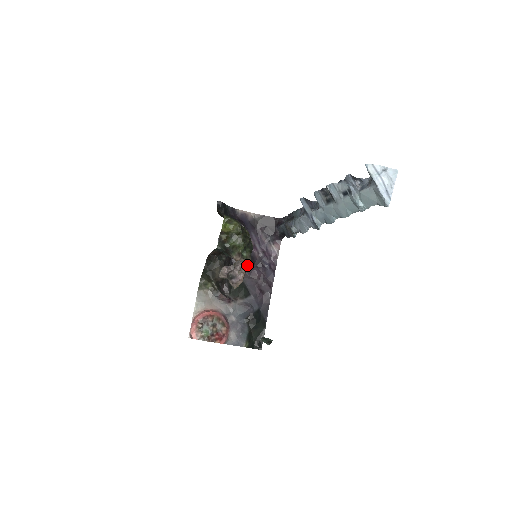
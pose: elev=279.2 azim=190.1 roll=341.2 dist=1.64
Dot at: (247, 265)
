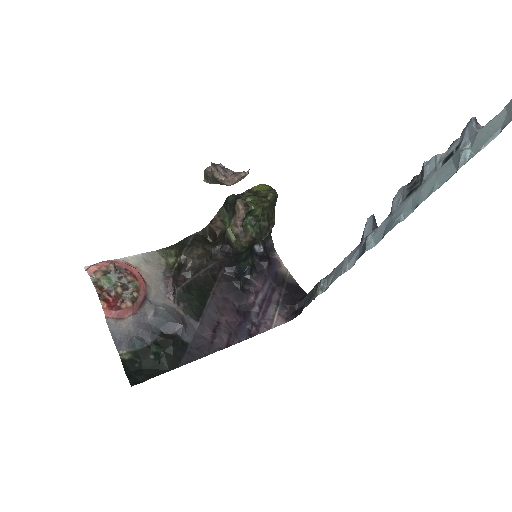
Dot at: (230, 295)
